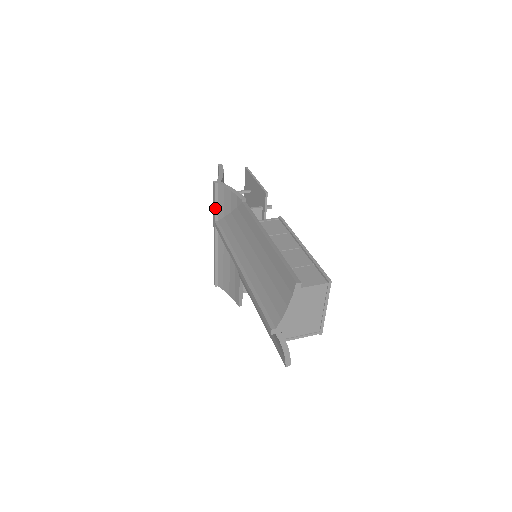
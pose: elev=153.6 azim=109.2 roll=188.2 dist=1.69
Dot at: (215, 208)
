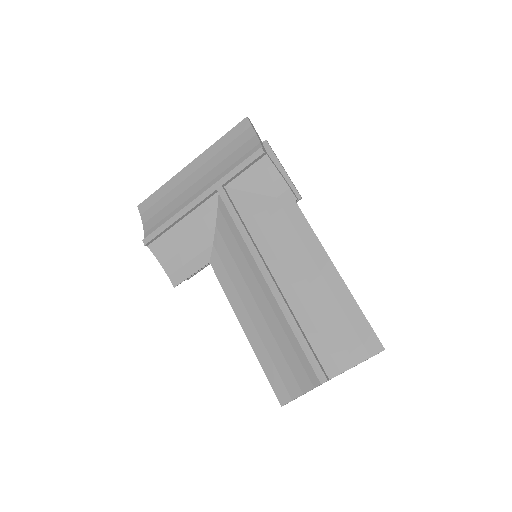
Dot at: (237, 174)
